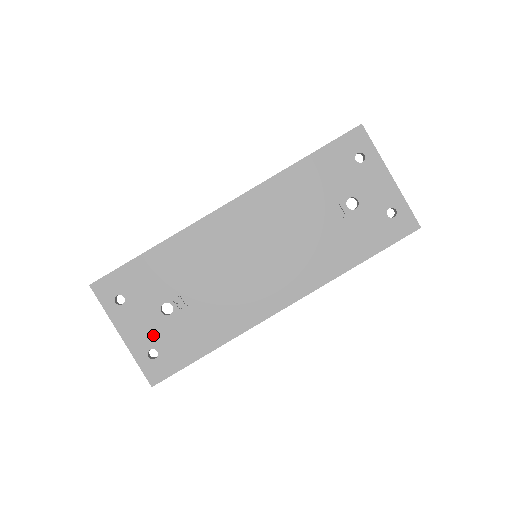
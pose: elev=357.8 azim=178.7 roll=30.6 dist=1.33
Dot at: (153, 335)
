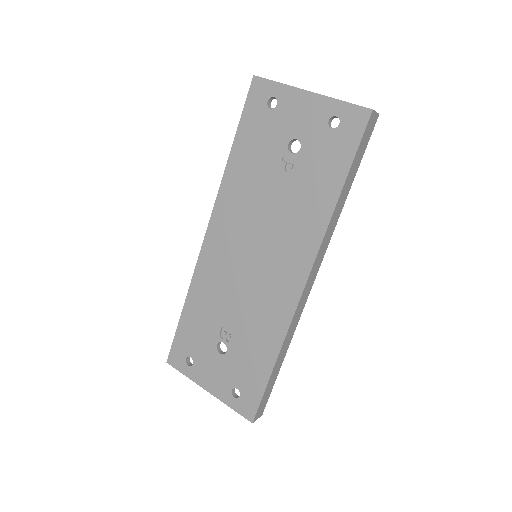
Dot at: (226, 376)
